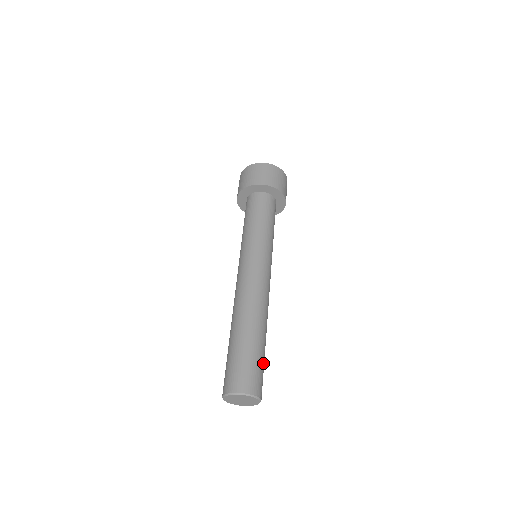
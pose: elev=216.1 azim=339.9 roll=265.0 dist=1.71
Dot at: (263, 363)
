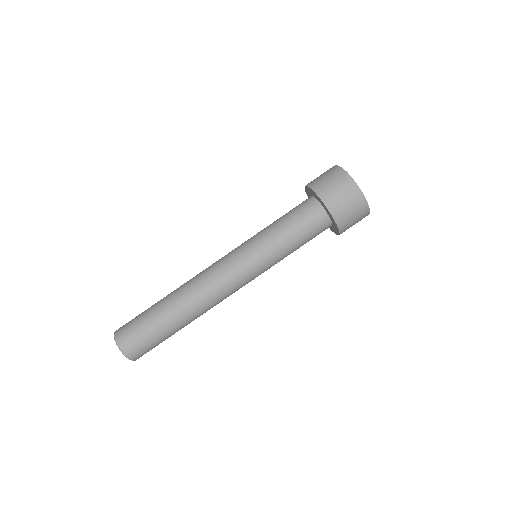
Dot at: occluded
